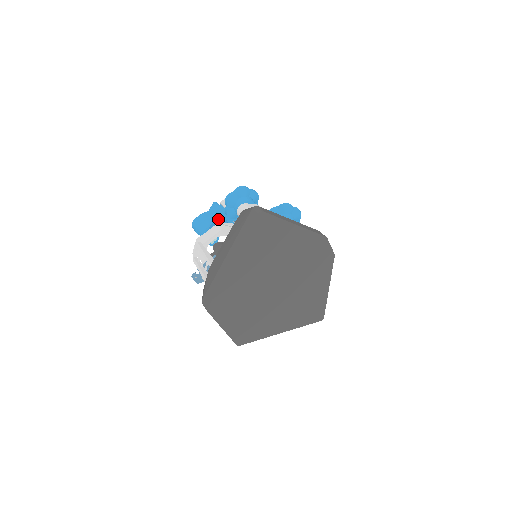
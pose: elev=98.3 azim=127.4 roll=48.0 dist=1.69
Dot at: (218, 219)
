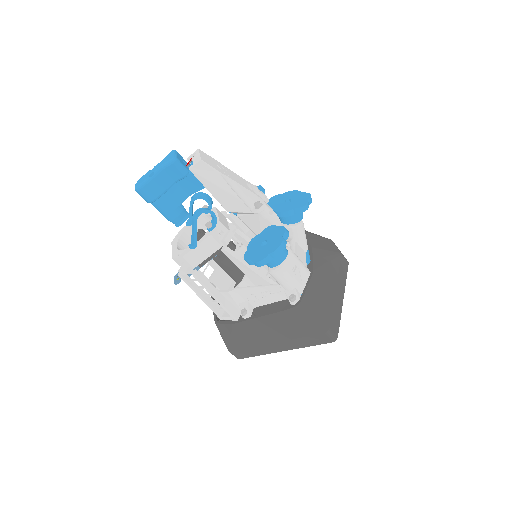
Dot at: (201, 213)
